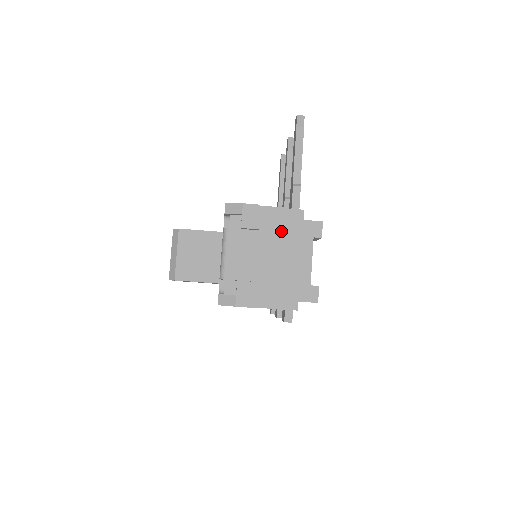
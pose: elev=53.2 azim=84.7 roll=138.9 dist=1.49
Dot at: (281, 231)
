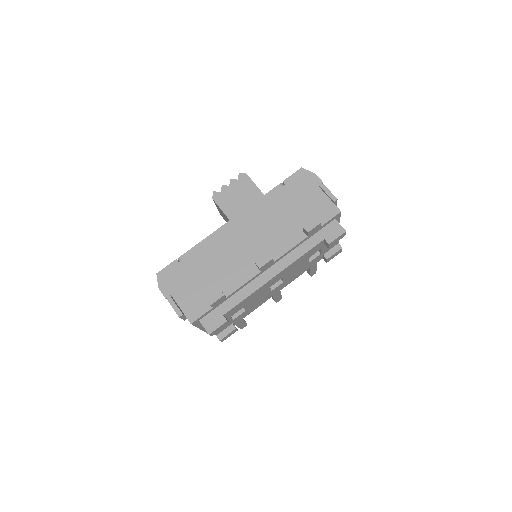
Dot at: occluded
